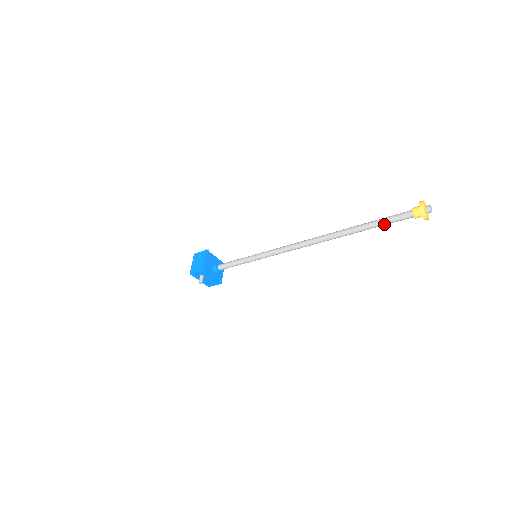
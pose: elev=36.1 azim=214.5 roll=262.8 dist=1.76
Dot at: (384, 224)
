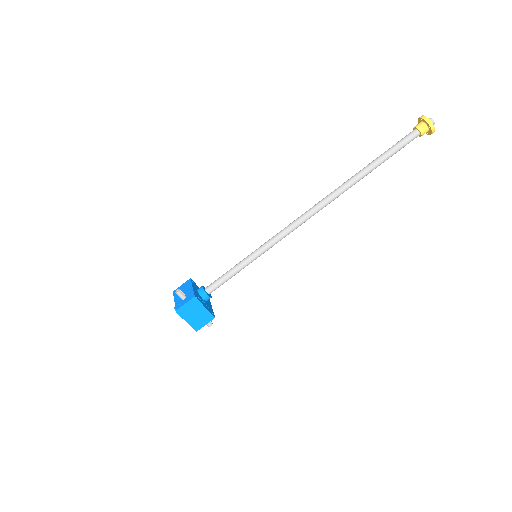
Dot at: (392, 155)
